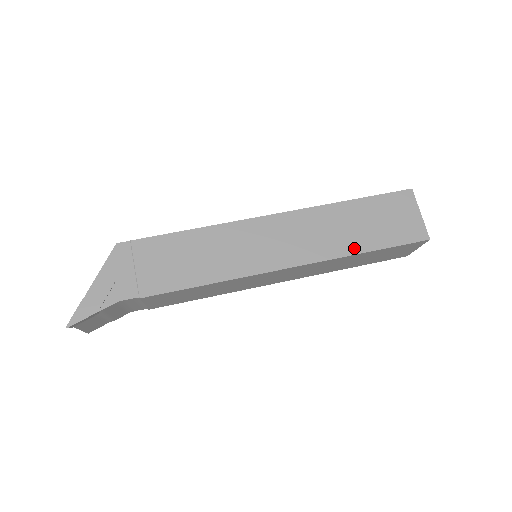
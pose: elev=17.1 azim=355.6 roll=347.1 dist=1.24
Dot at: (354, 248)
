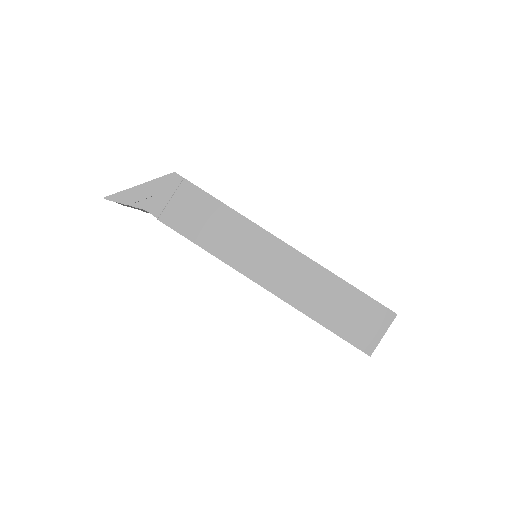
Dot at: (315, 314)
